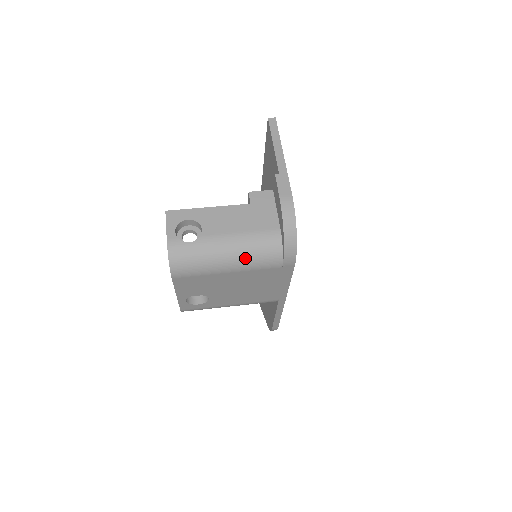
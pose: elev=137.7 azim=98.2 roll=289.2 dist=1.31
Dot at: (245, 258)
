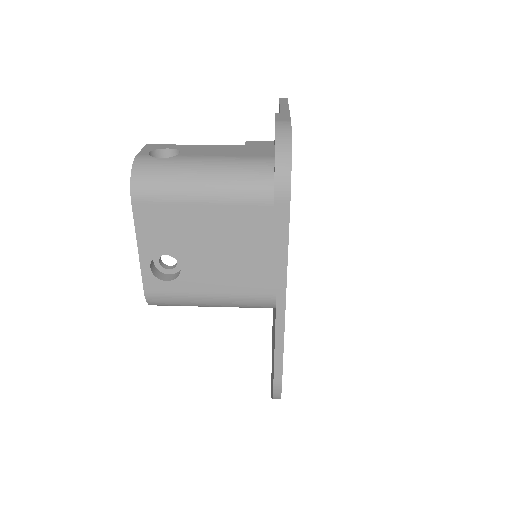
Dot at: (225, 180)
